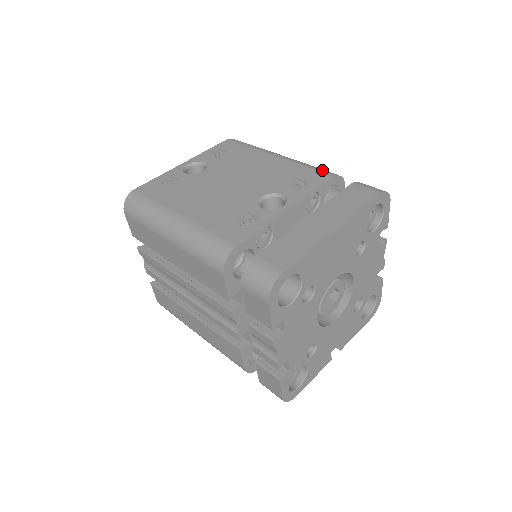
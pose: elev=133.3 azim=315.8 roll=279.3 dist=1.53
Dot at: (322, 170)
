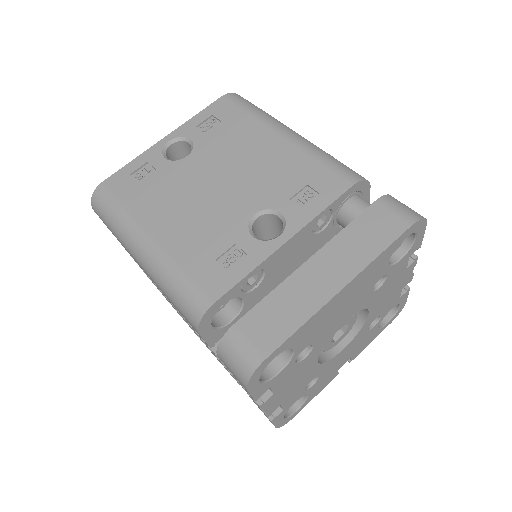
Dot at: (340, 169)
